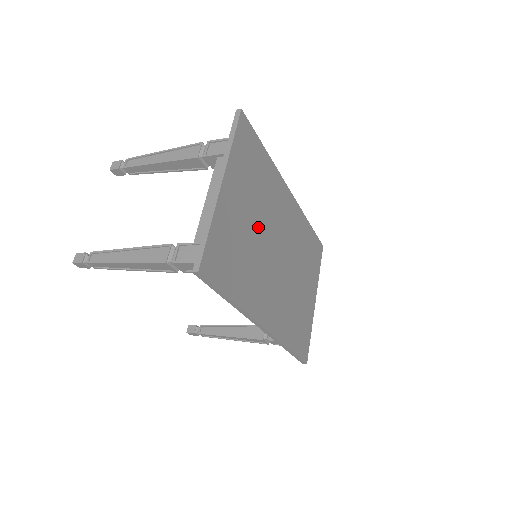
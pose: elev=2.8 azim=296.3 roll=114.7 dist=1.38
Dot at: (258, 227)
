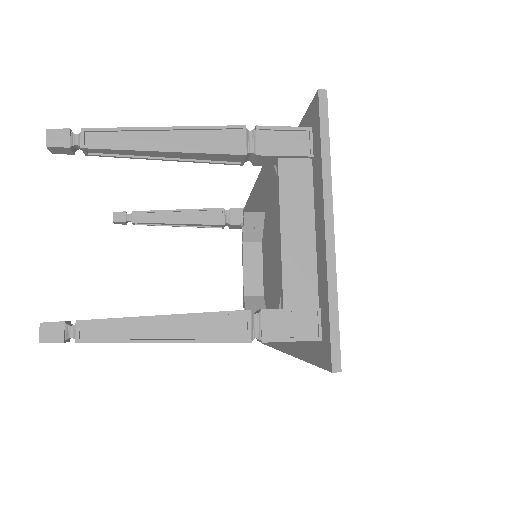
Dot at: occluded
